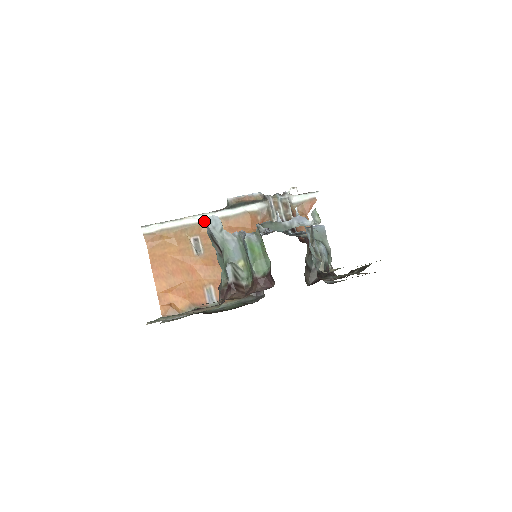
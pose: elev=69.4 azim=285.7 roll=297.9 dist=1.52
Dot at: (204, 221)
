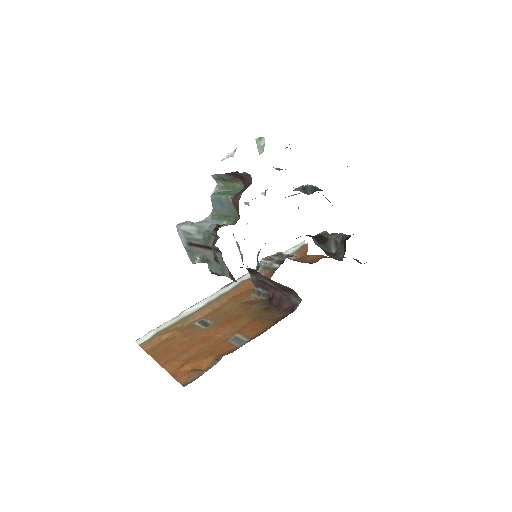
Dot at: (203, 306)
